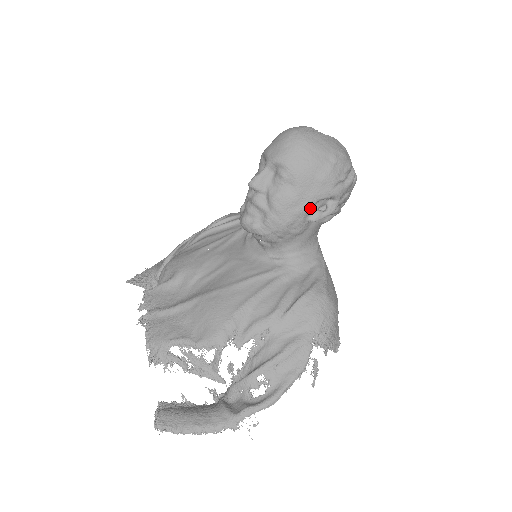
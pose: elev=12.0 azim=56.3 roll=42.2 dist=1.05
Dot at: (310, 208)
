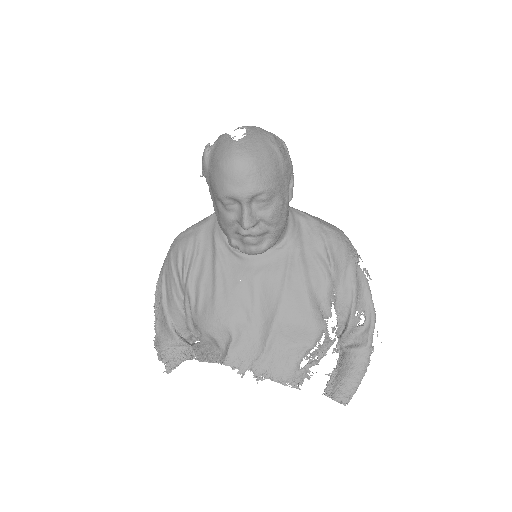
Dot at: (288, 196)
